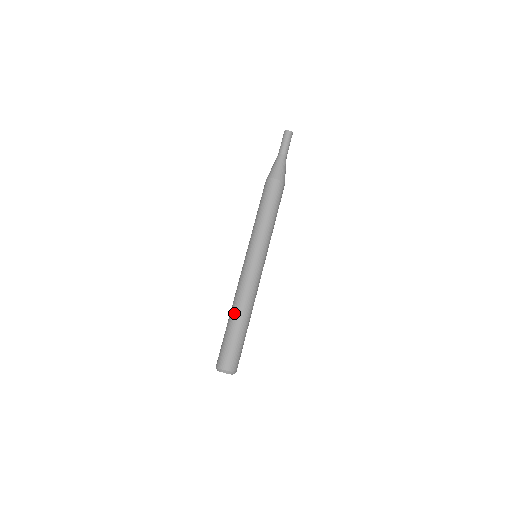
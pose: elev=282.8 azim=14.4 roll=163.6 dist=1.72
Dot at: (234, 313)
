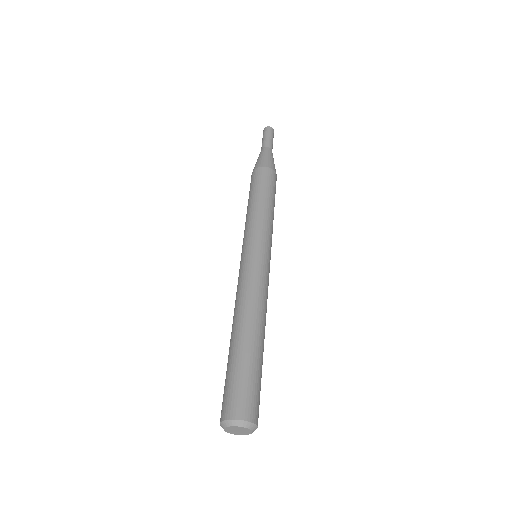
Dot at: (231, 335)
